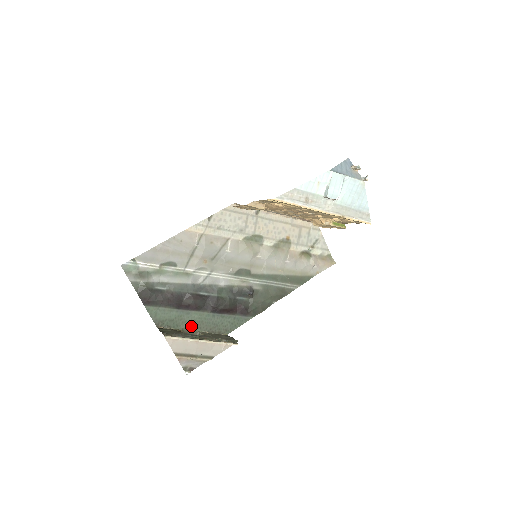
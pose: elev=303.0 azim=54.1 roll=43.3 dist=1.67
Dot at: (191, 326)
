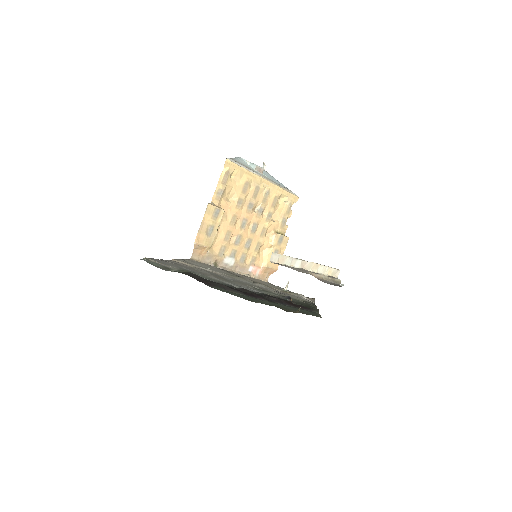
Dot at: (280, 307)
